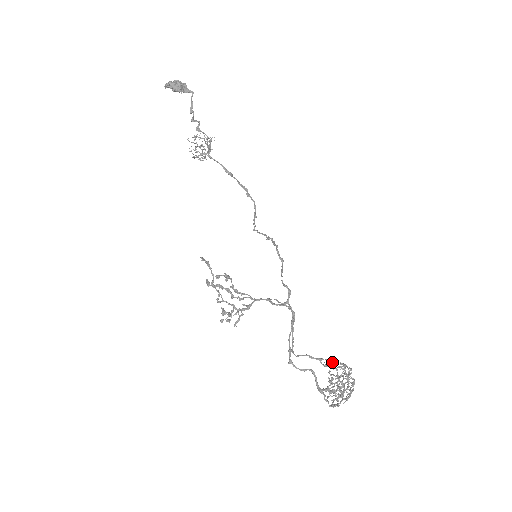
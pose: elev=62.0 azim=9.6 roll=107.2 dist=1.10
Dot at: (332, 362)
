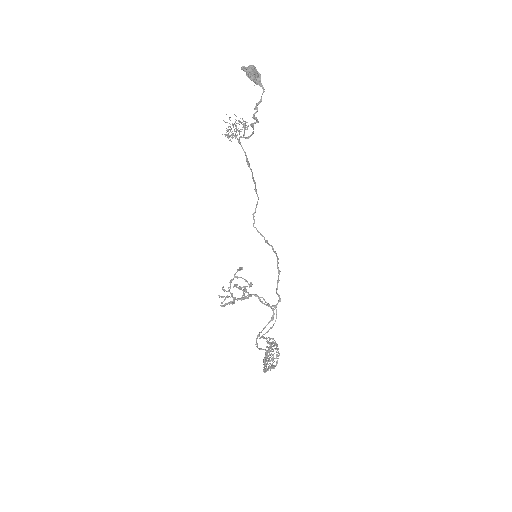
Dot at: (272, 341)
